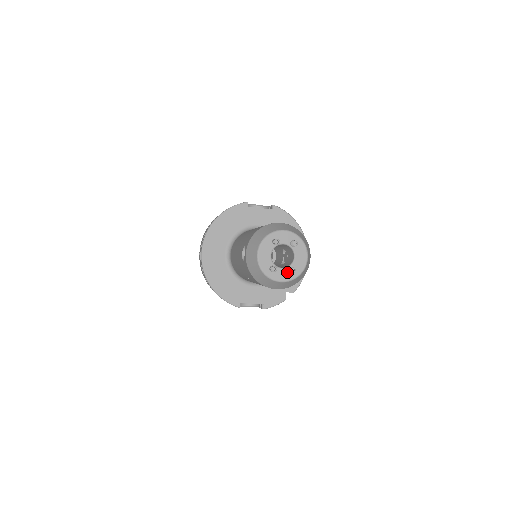
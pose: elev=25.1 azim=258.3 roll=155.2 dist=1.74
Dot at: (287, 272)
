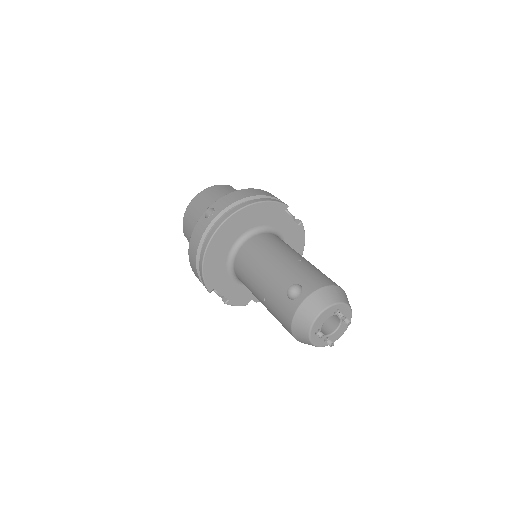
Dot at: (323, 339)
